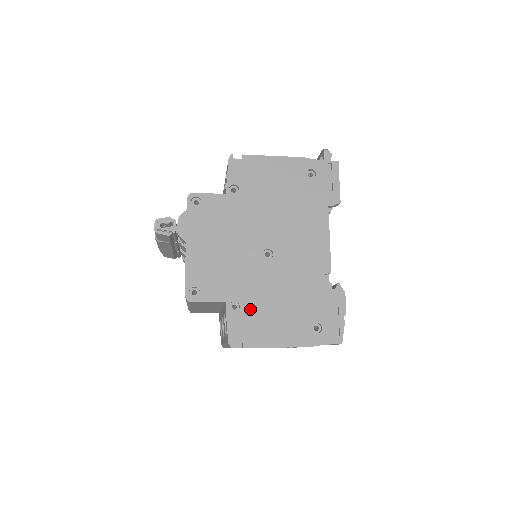
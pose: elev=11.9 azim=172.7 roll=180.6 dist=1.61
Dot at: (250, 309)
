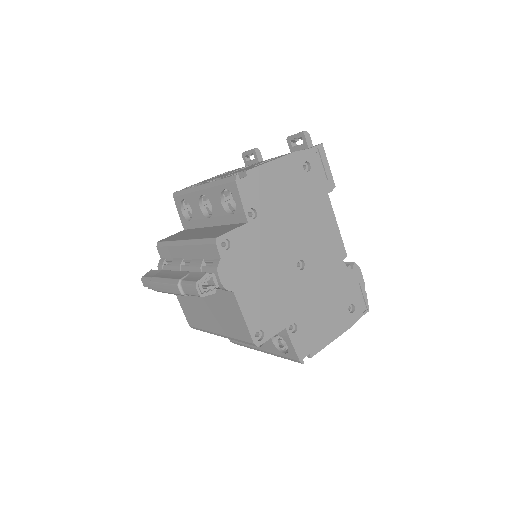
Dot at: (305, 323)
